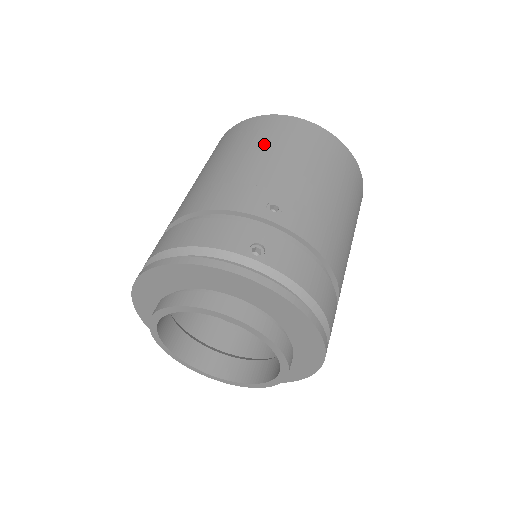
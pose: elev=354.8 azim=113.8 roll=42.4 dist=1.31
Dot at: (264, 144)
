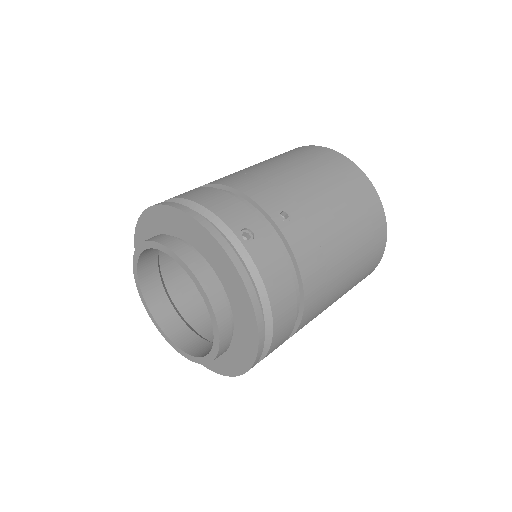
Dot at: (313, 167)
